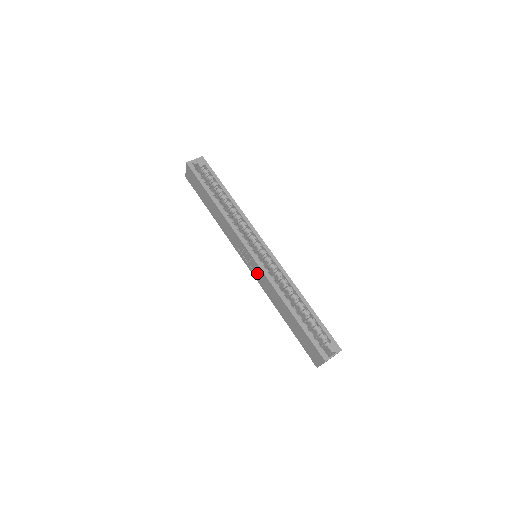
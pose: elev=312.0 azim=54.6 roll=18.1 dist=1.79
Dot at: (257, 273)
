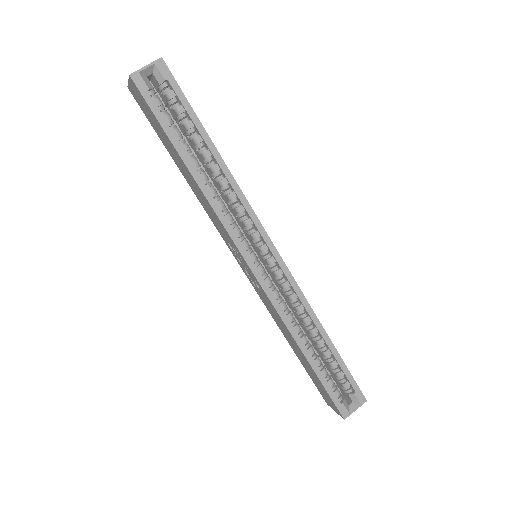
Dot at: (257, 287)
